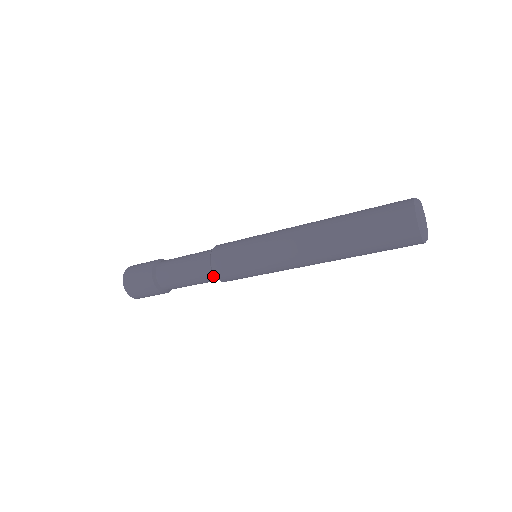
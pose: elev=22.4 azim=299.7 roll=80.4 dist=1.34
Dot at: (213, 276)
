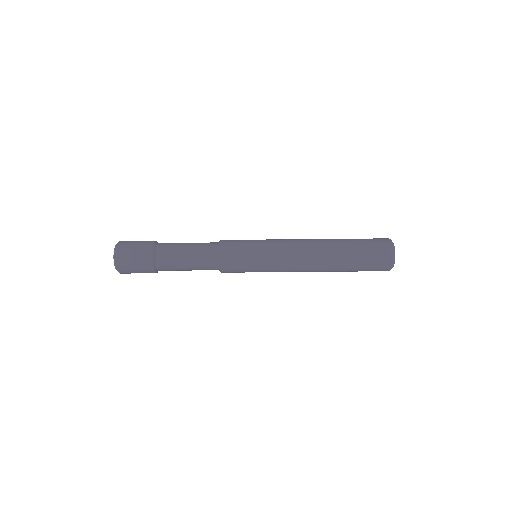
Dot at: (215, 252)
